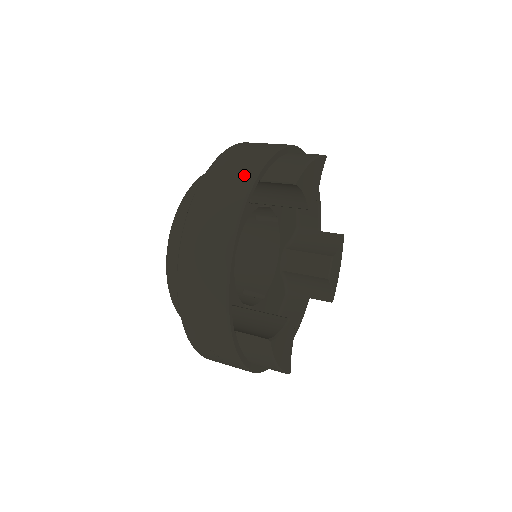
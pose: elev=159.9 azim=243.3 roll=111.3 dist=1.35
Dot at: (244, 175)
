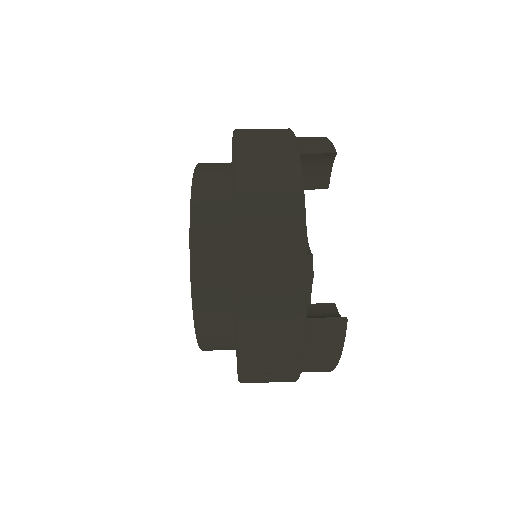
Dot at: (283, 146)
